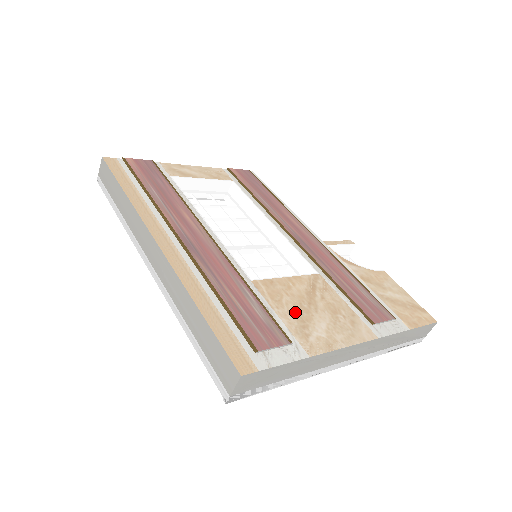
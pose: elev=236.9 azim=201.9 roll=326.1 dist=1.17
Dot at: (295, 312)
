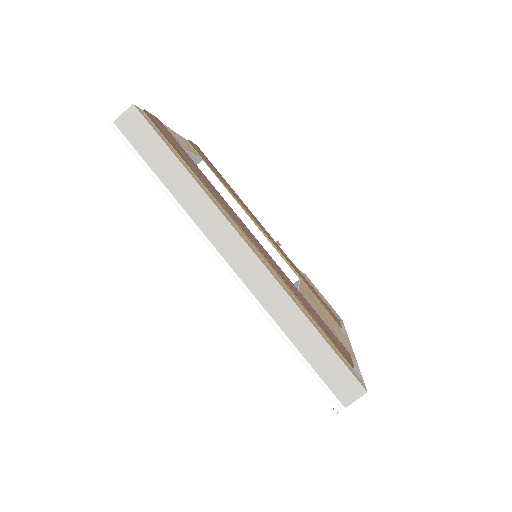
Dot at: (327, 322)
